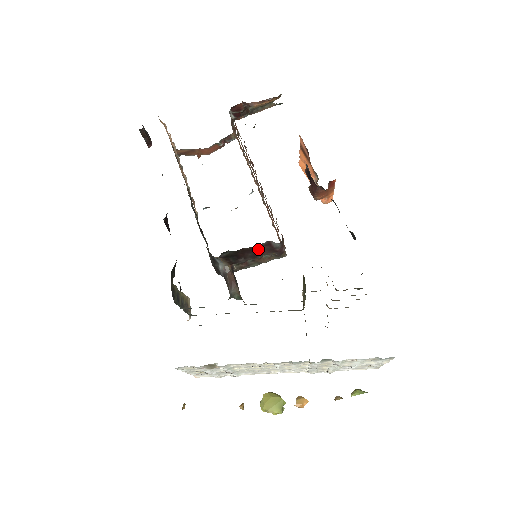
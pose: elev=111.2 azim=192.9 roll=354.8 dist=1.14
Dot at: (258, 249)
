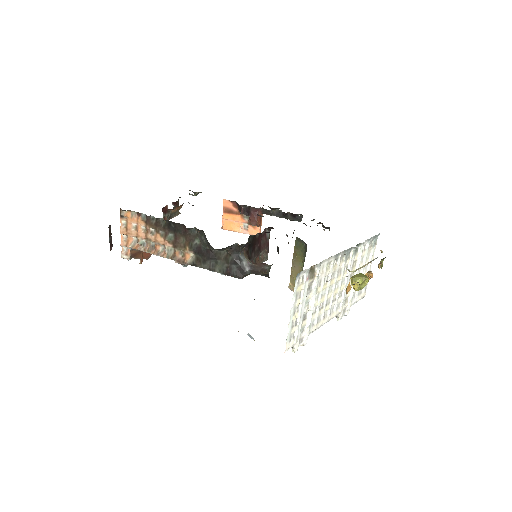
Dot at: (260, 241)
